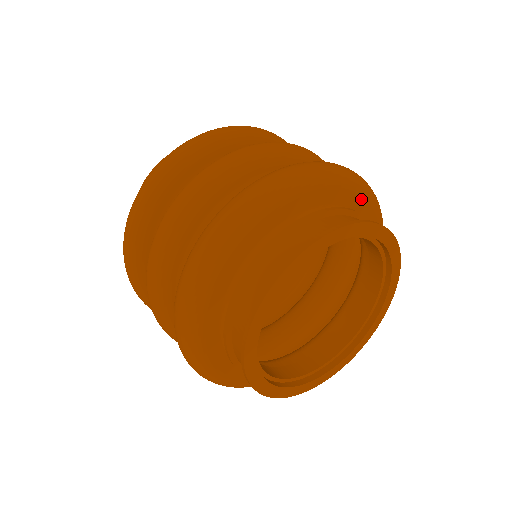
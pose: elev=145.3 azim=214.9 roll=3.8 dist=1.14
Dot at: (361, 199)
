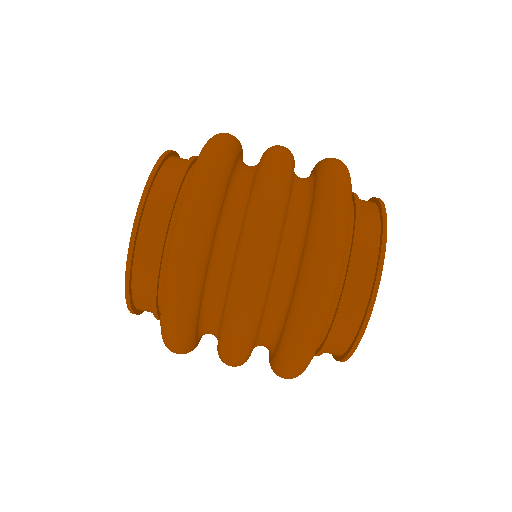
Dot at: occluded
